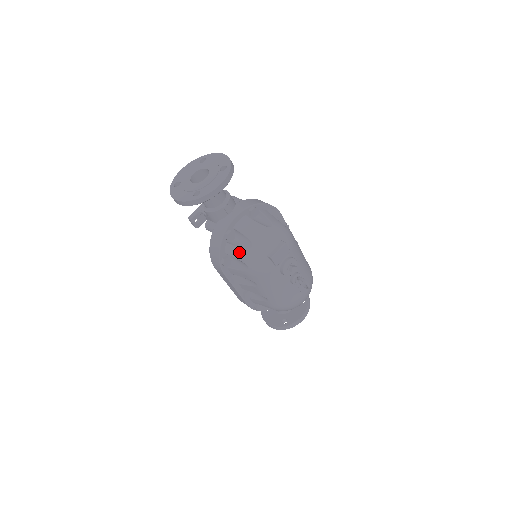
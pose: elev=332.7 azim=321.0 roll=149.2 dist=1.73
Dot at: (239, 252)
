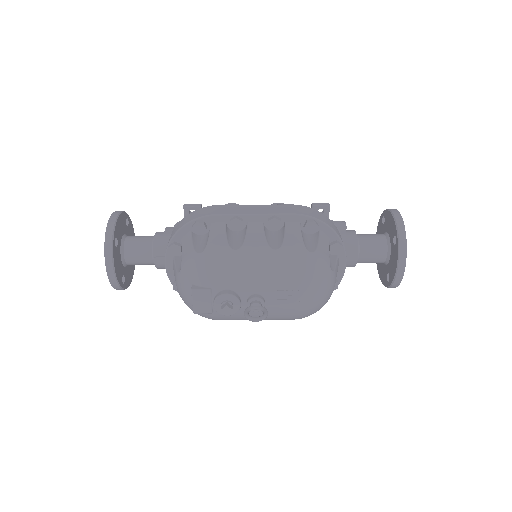
Dot at: occluded
